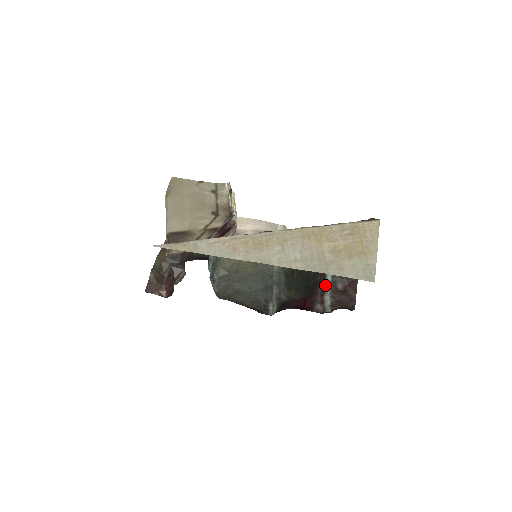
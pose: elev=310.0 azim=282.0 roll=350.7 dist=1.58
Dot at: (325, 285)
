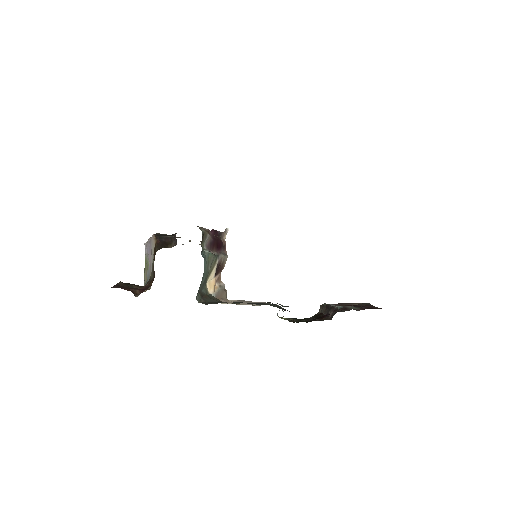
Dot at: occluded
